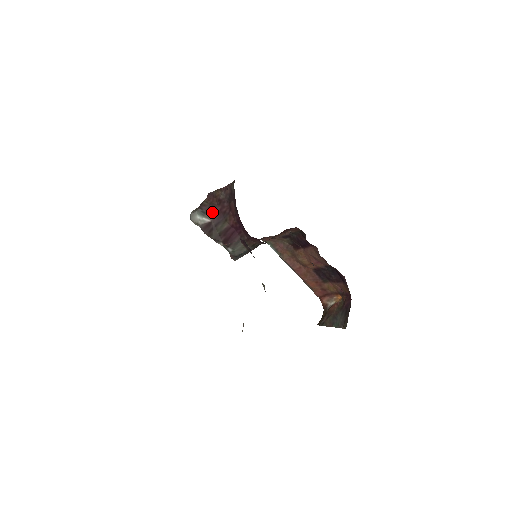
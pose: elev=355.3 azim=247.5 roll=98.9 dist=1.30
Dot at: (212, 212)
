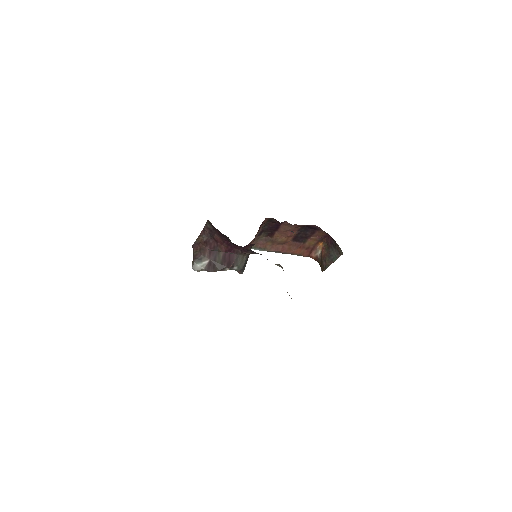
Dot at: (206, 254)
